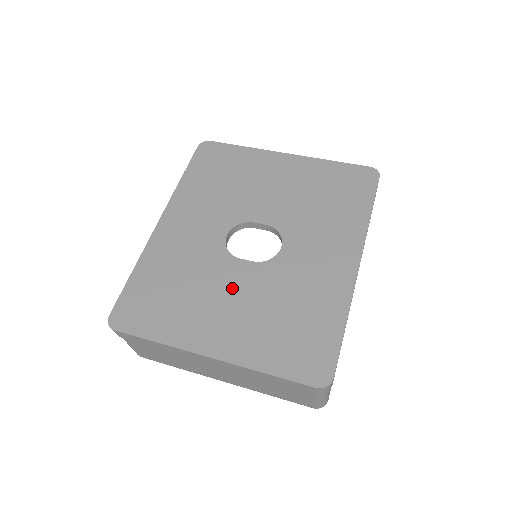
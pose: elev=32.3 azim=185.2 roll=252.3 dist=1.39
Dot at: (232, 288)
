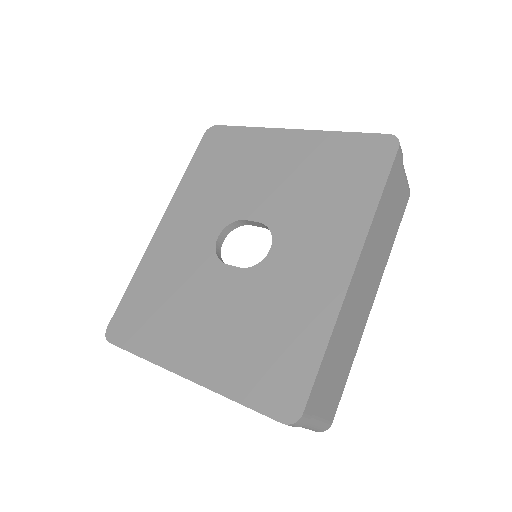
Dot at: (215, 299)
